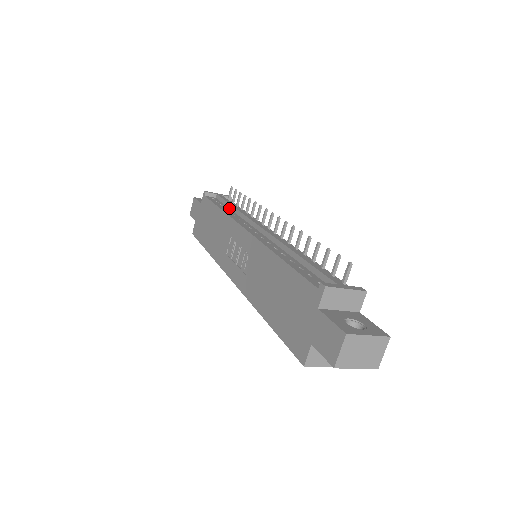
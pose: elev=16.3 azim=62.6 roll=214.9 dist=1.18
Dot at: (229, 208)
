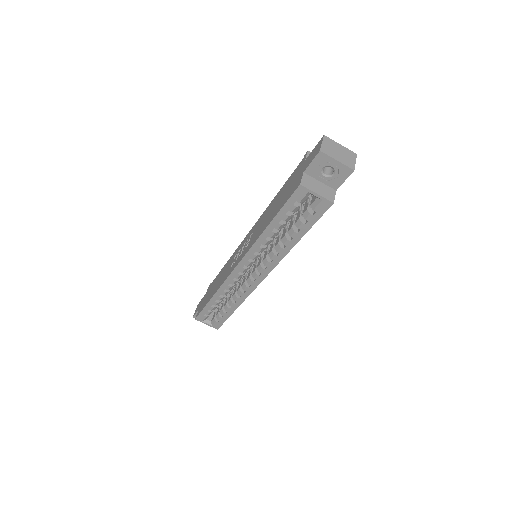
Dot at: occluded
